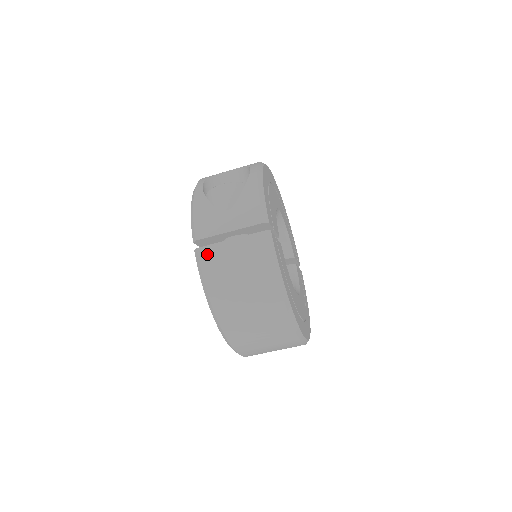
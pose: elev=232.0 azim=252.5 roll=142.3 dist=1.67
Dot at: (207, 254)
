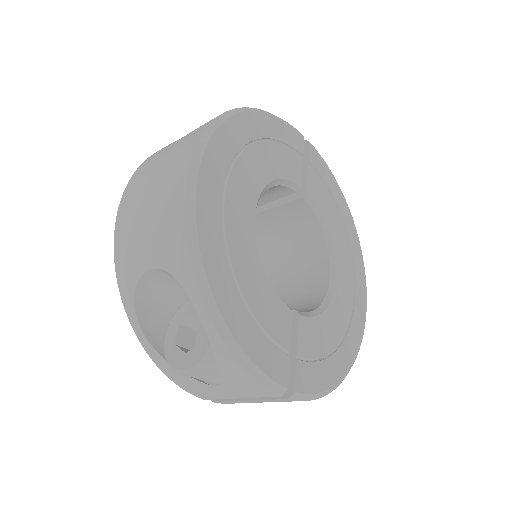
Dot at: occluded
